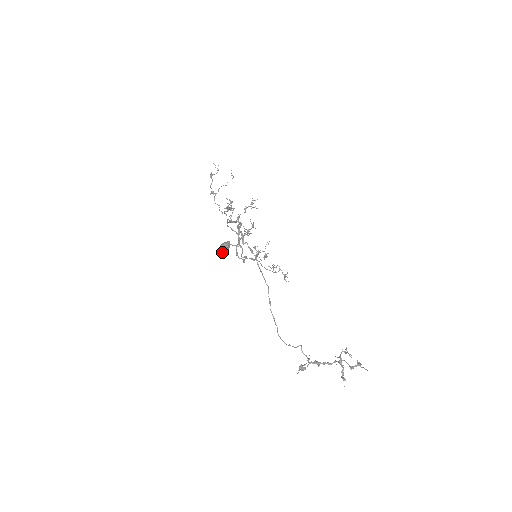
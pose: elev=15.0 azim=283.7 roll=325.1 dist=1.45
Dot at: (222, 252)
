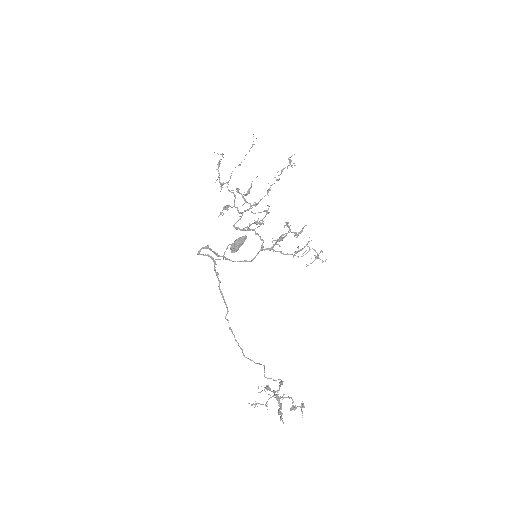
Dot at: occluded
